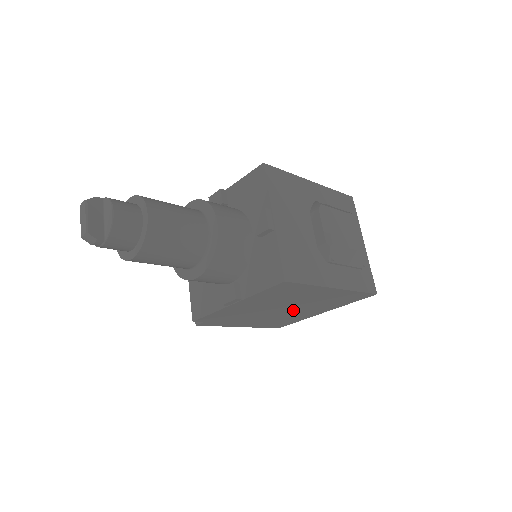
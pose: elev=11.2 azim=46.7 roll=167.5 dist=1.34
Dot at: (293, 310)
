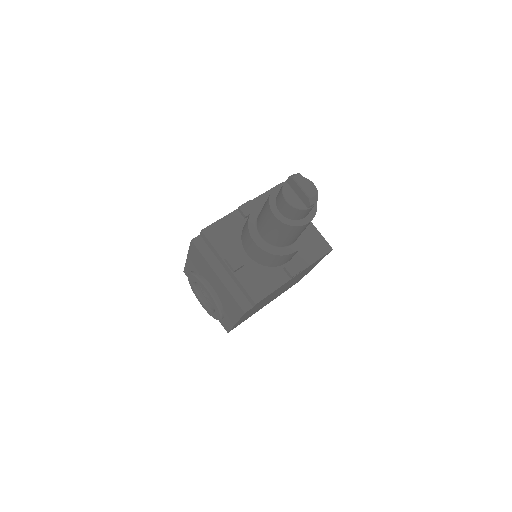
Dot at: occluded
